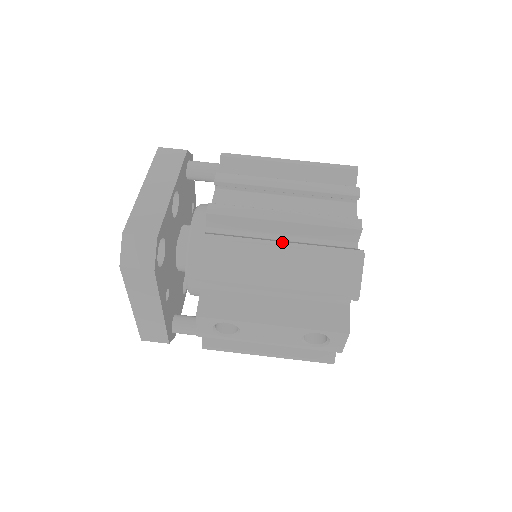
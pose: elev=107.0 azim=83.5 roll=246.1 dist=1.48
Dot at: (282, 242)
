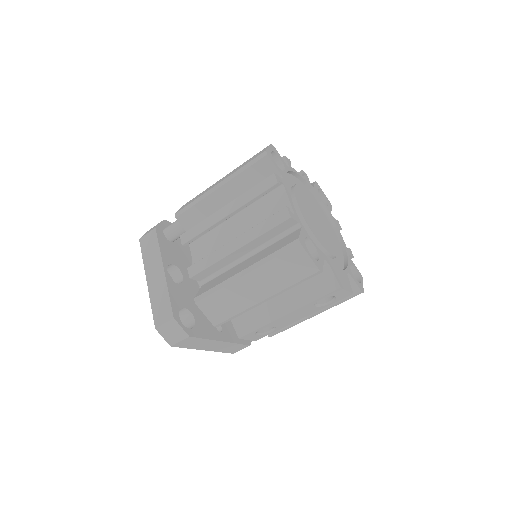
Dot at: (243, 270)
